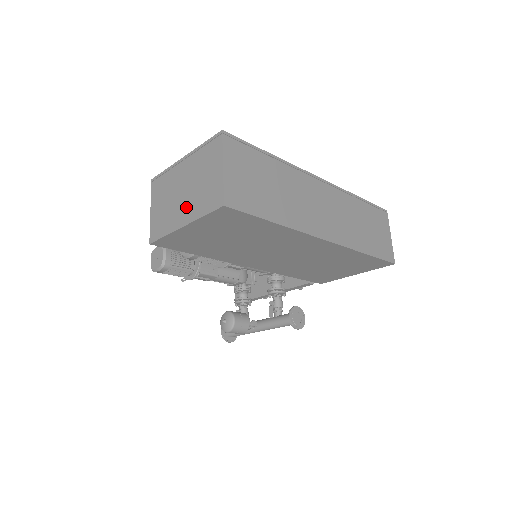
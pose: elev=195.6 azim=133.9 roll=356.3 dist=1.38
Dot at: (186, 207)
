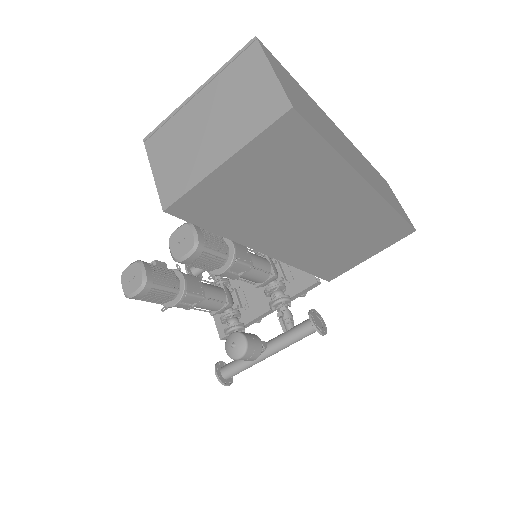
Dot at: (221, 139)
